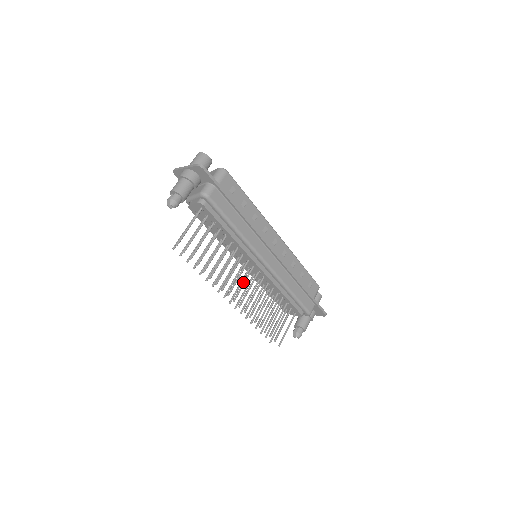
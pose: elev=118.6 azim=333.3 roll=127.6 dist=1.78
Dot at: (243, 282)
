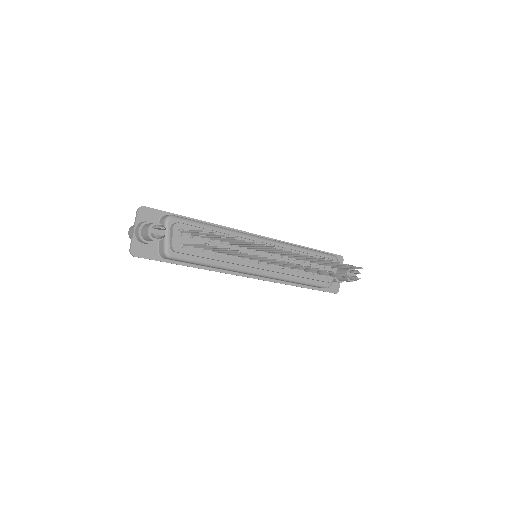
Dot at: (276, 251)
